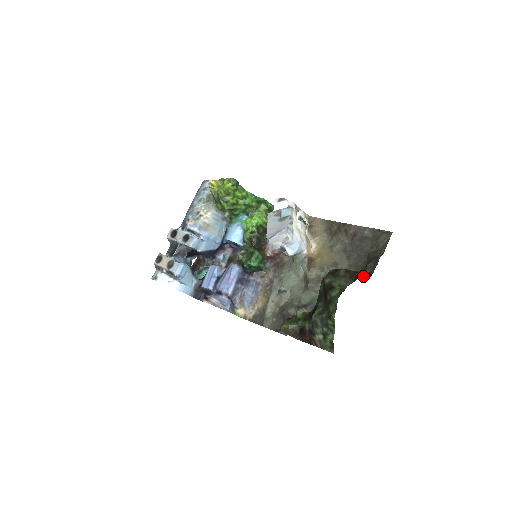
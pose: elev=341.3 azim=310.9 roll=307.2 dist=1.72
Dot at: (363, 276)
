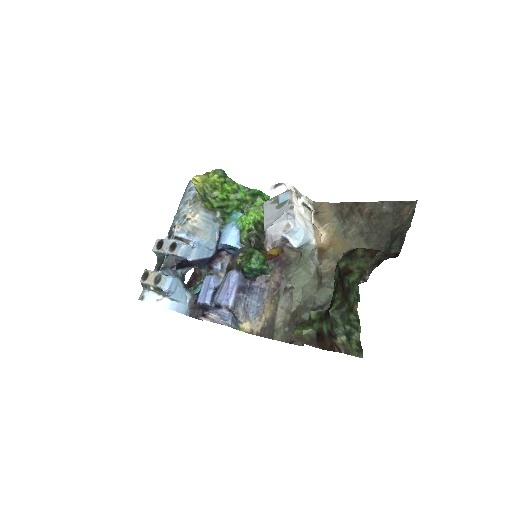
Dot at: (388, 258)
